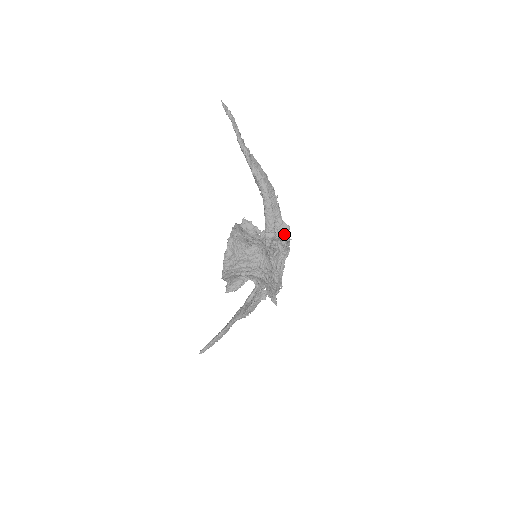
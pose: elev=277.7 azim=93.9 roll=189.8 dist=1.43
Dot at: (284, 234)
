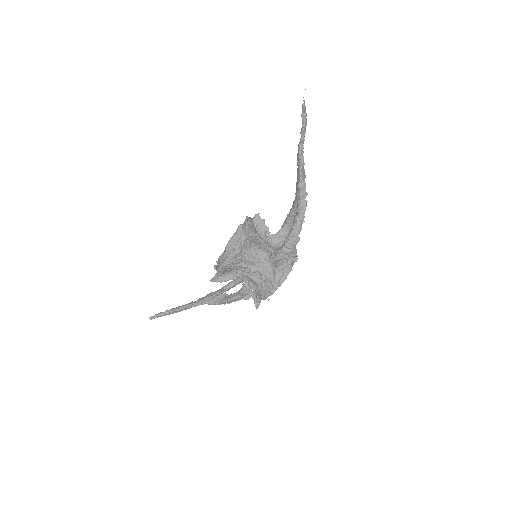
Dot at: occluded
